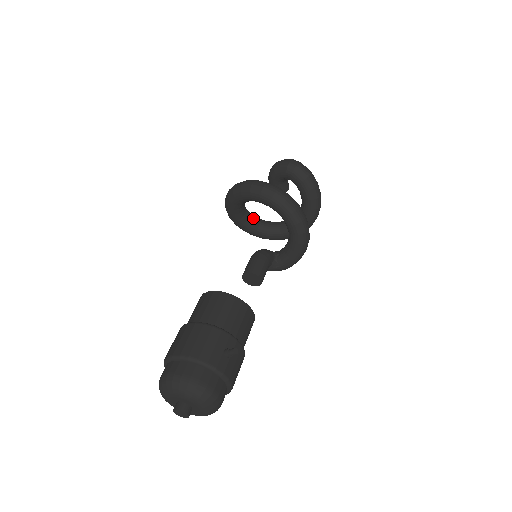
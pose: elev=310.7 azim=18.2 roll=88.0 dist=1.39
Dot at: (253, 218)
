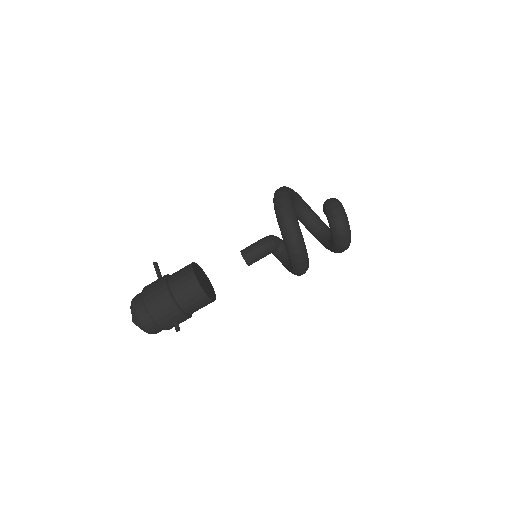
Dot at: (294, 204)
